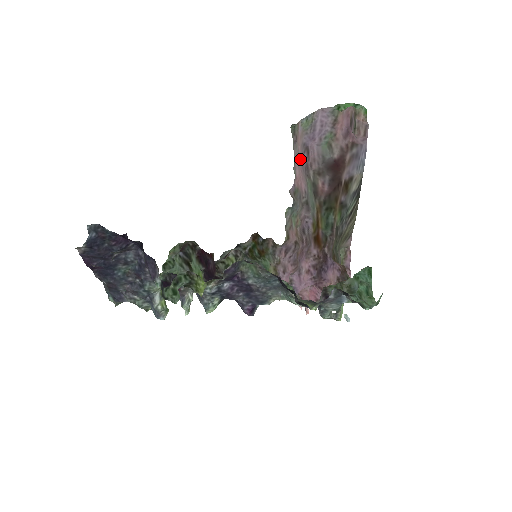
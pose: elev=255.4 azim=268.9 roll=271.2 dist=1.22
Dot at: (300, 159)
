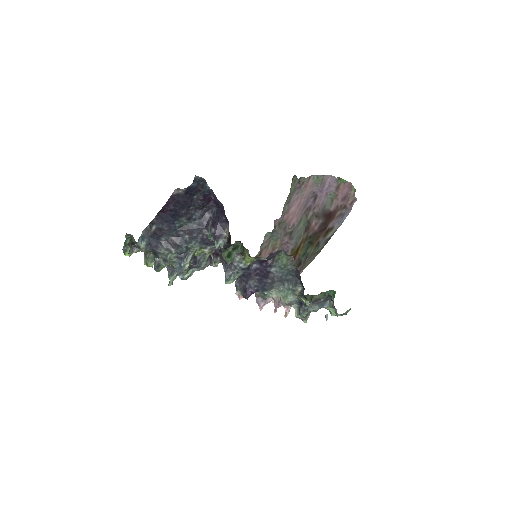
Dot at: (304, 201)
